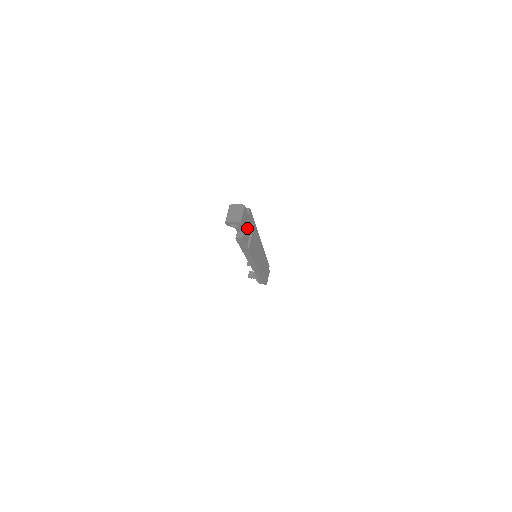
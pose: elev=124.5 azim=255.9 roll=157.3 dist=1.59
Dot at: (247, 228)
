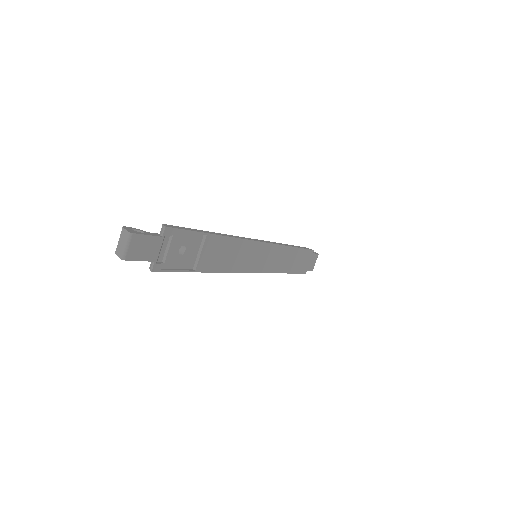
Dot at: (184, 246)
